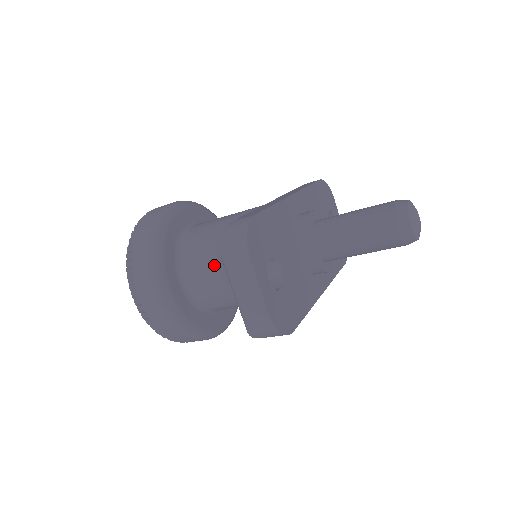
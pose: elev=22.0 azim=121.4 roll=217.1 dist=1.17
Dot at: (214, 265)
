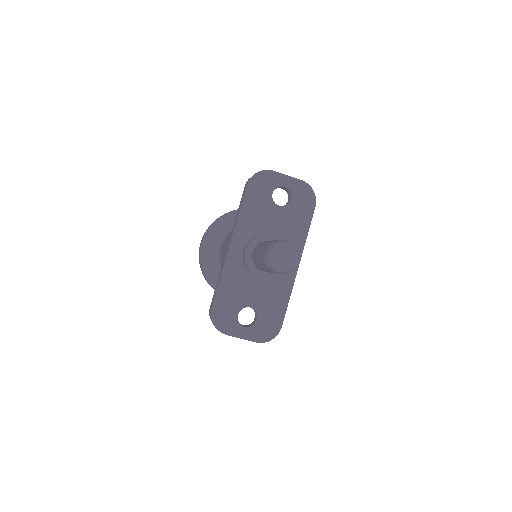
Dot at: occluded
